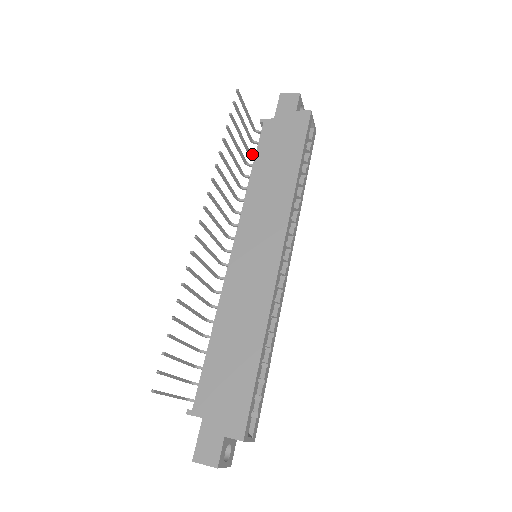
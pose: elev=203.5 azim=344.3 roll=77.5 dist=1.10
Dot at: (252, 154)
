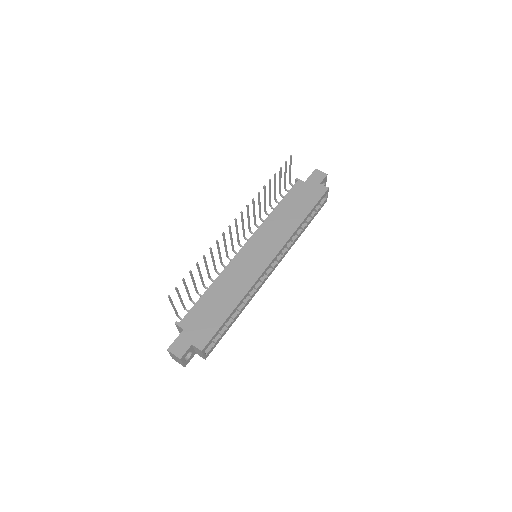
Dot at: (282, 196)
